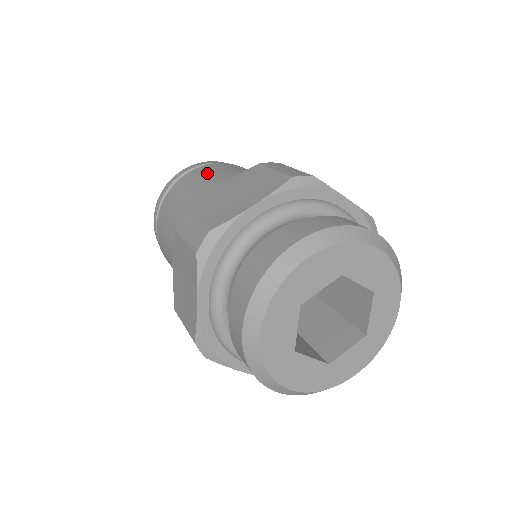
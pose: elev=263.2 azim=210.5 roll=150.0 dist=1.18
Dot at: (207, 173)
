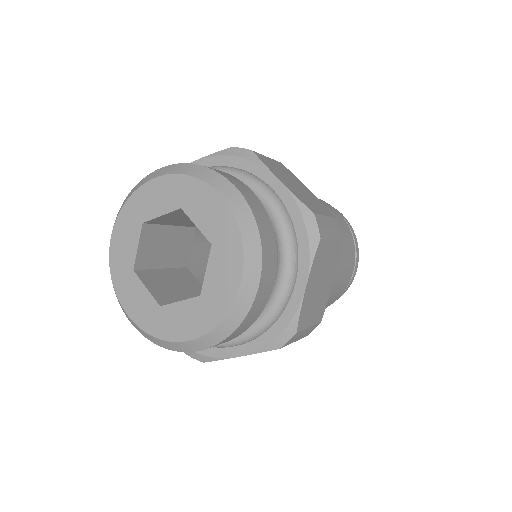
Dot at: occluded
